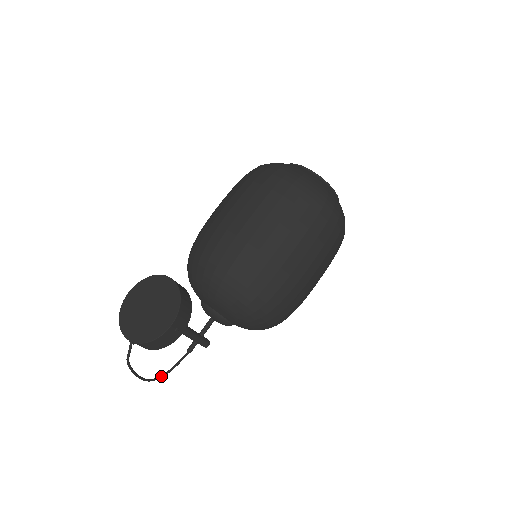
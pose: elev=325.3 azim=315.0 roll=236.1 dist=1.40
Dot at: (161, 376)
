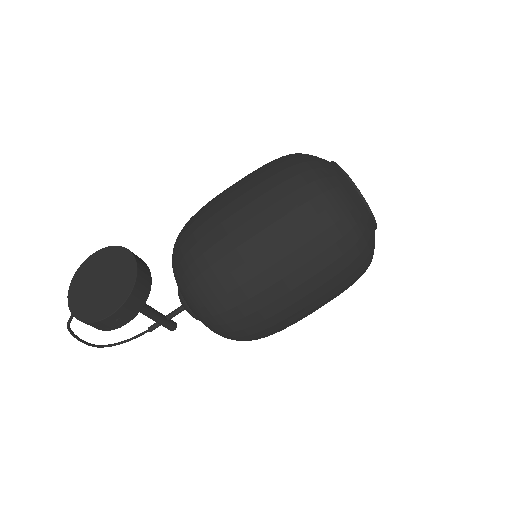
Dot at: (111, 345)
